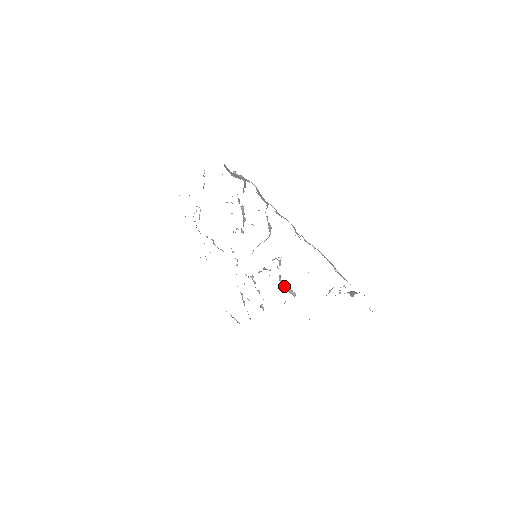
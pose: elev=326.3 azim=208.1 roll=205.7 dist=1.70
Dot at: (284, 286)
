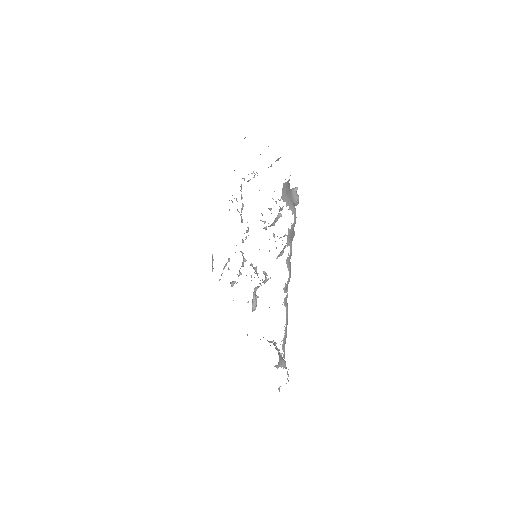
Dot at: (254, 296)
